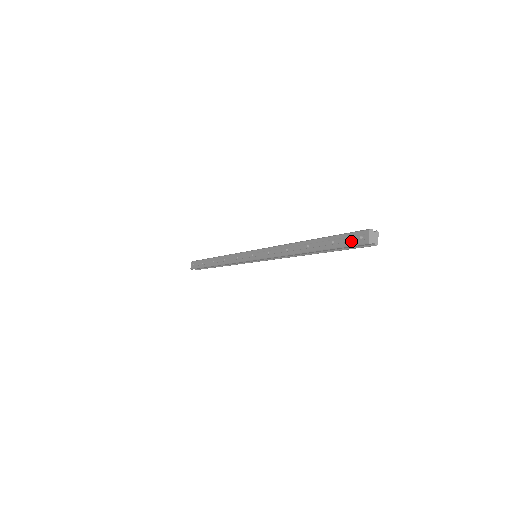
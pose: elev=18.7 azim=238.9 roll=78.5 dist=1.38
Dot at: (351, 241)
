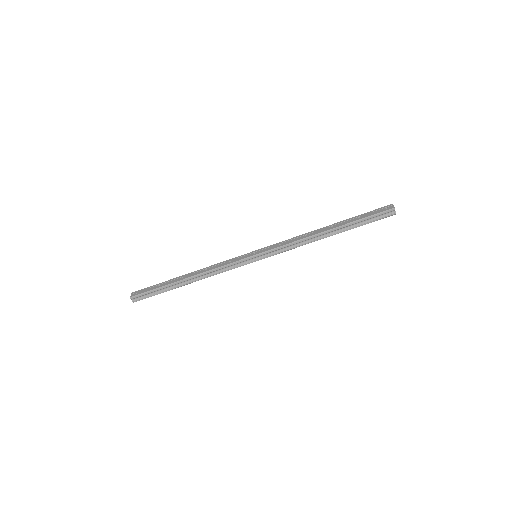
Dot at: (378, 211)
